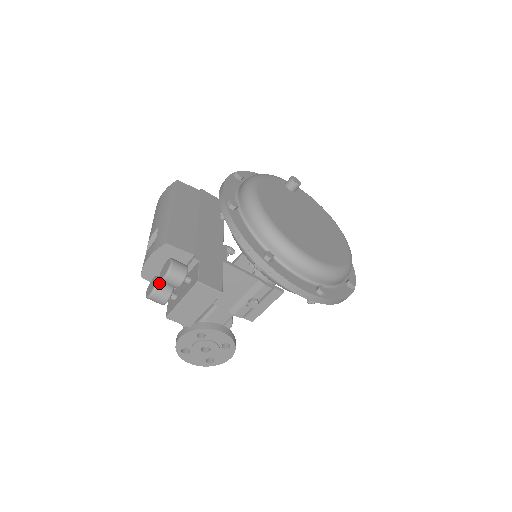
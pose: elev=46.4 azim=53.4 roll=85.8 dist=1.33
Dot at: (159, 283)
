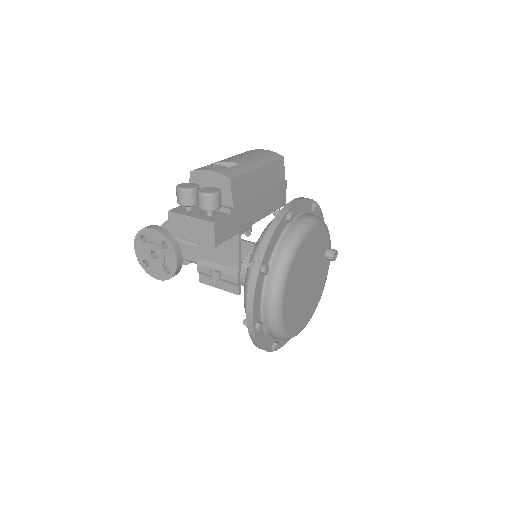
Dot at: (194, 191)
